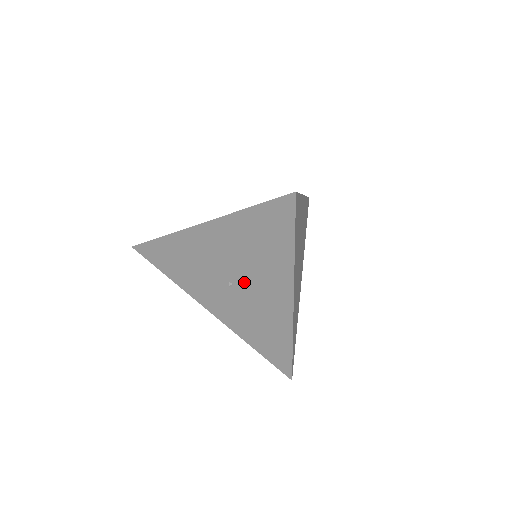
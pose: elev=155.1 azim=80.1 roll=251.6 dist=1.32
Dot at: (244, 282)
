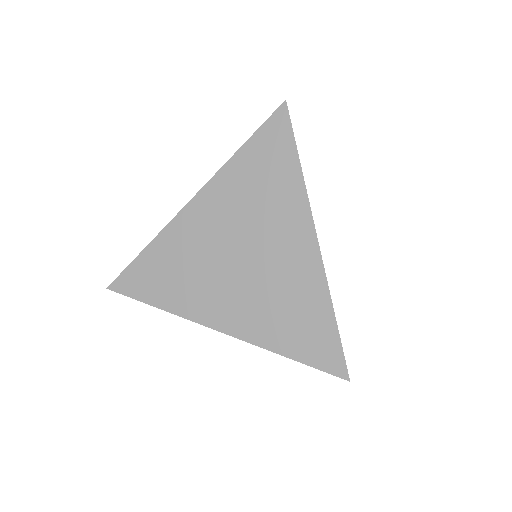
Dot at: occluded
